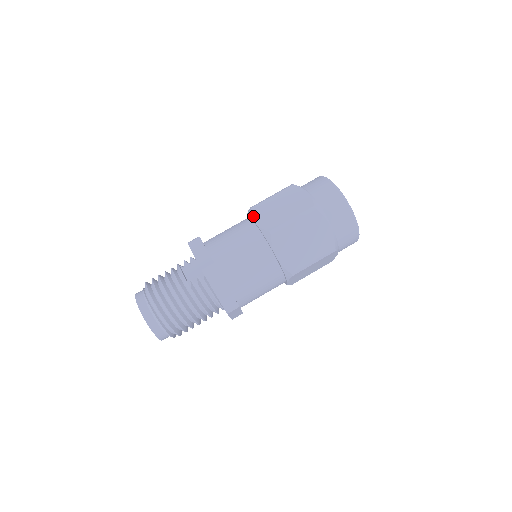
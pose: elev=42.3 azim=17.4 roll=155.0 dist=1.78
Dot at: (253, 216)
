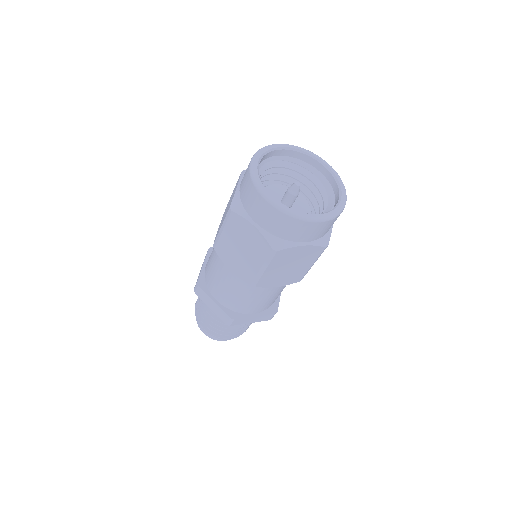
Dot at: occluded
